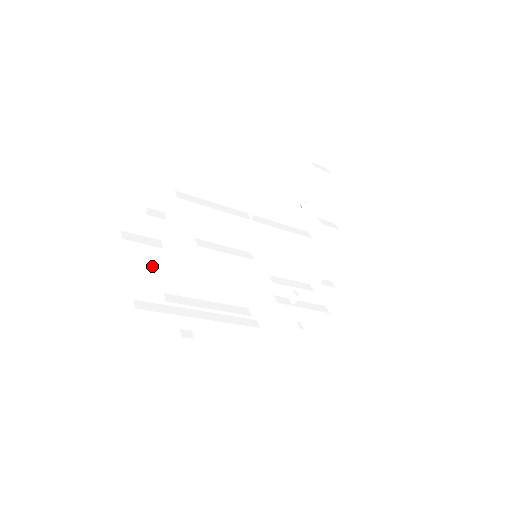
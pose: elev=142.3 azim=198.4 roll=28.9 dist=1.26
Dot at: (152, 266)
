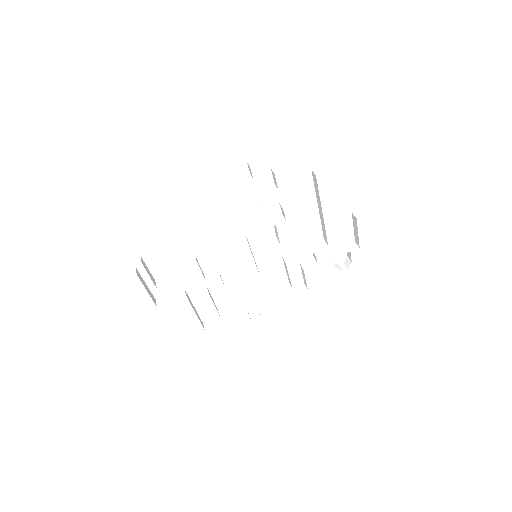
Dot at: (194, 302)
